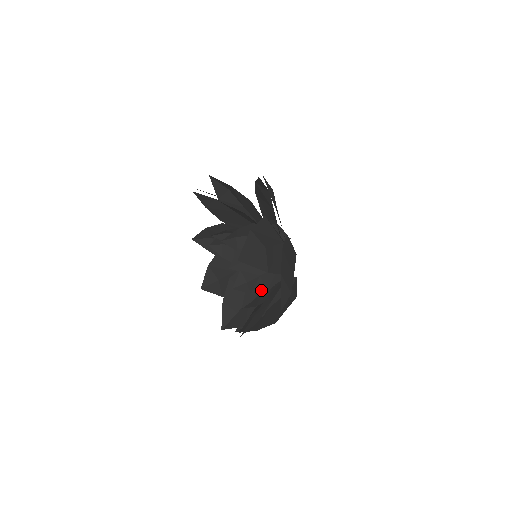
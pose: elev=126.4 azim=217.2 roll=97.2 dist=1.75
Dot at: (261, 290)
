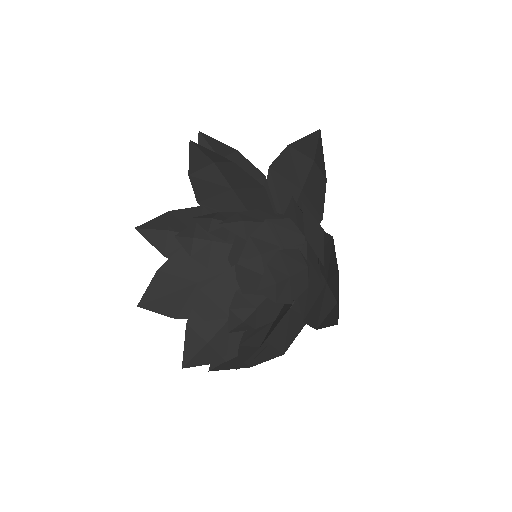
Dot at: (287, 299)
